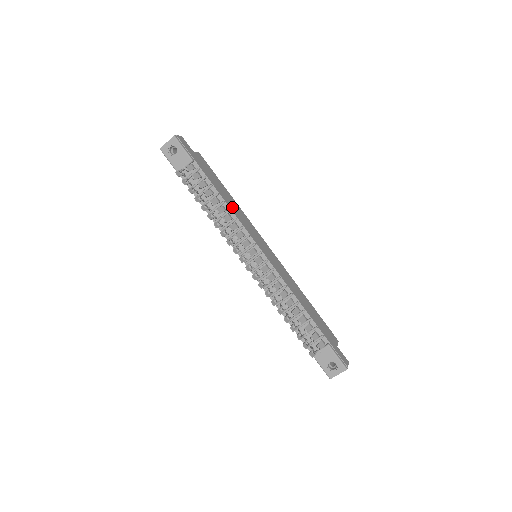
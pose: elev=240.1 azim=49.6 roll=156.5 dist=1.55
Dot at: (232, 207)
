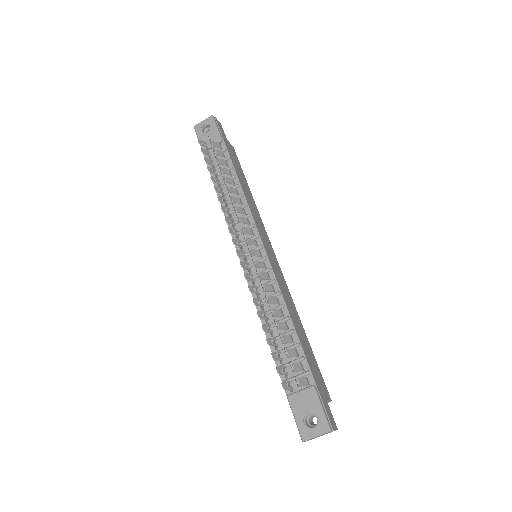
Dot at: (247, 196)
